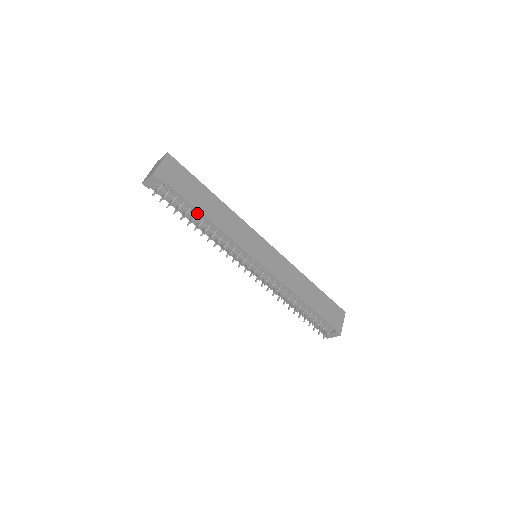
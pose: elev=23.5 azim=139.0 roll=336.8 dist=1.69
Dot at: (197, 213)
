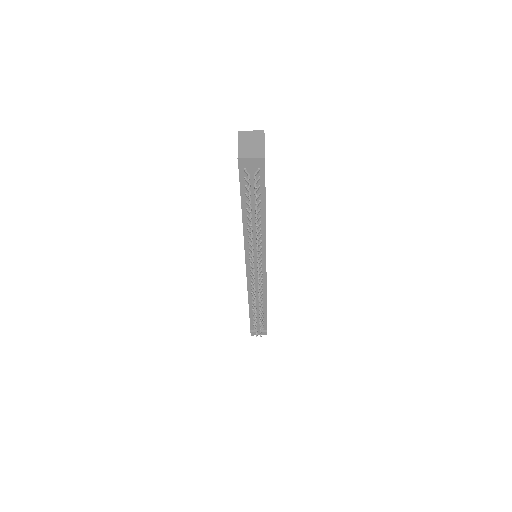
Dot at: (261, 208)
